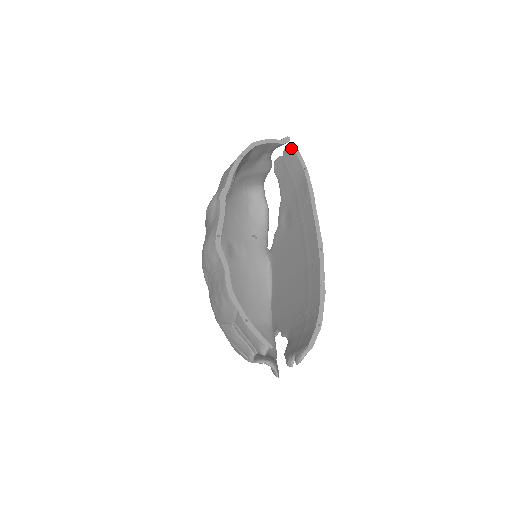
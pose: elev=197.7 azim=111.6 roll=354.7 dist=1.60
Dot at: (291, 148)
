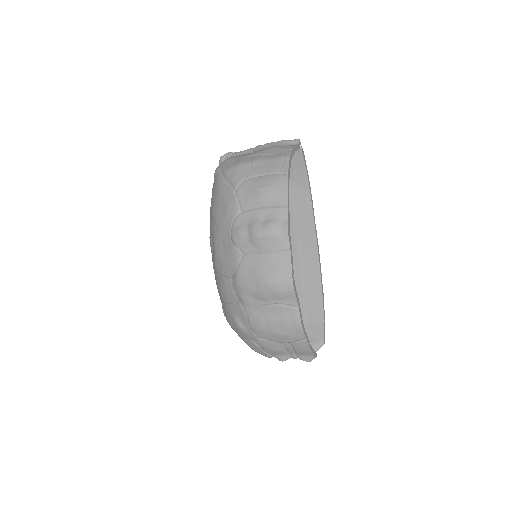
Dot at: (299, 151)
